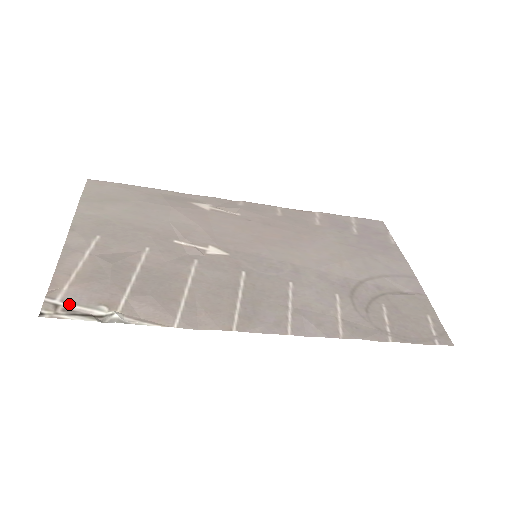
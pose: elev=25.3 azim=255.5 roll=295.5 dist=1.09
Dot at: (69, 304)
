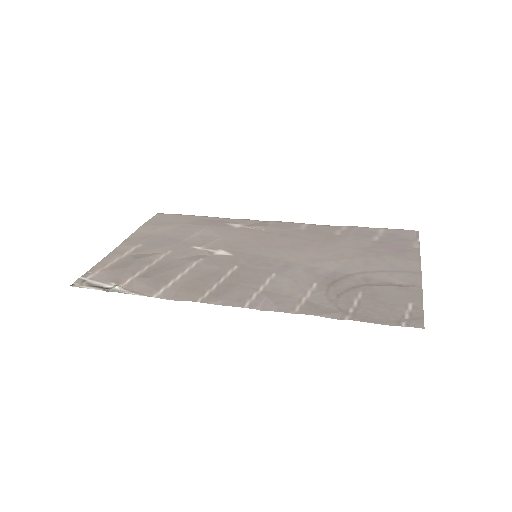
Dot at: (93, 281)
